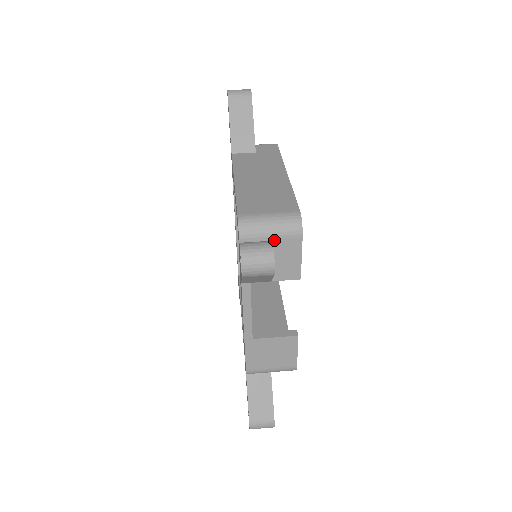
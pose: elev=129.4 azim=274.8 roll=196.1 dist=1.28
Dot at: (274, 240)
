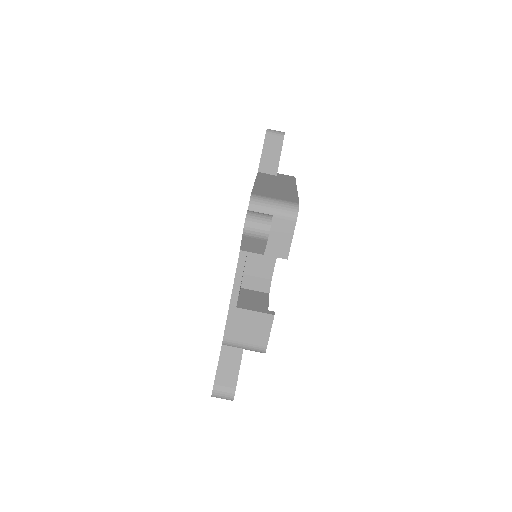
Dot at: (274, 218)
